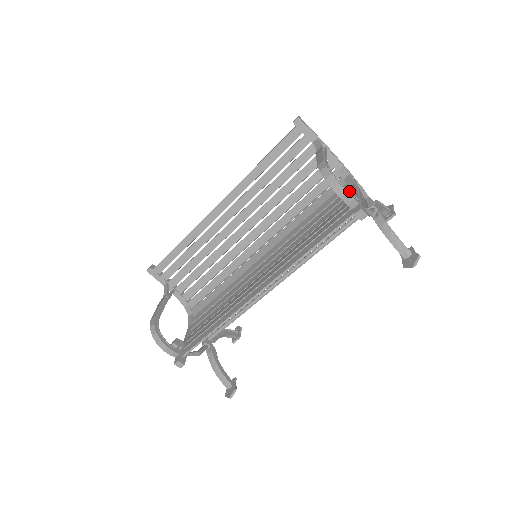
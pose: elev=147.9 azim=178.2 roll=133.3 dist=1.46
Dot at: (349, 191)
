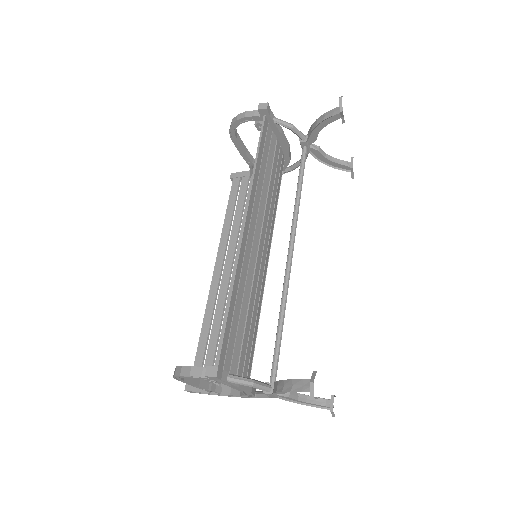
Dot at: occluded
